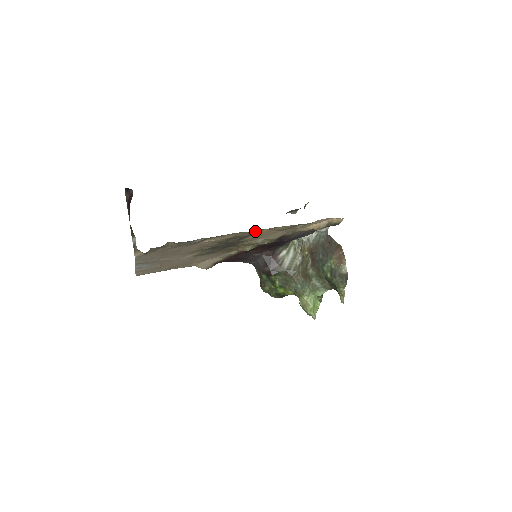
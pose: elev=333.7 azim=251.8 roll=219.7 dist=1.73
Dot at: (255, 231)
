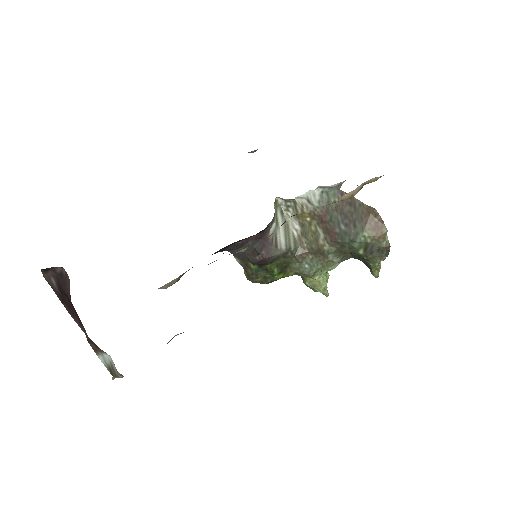
Dot at: occluded
